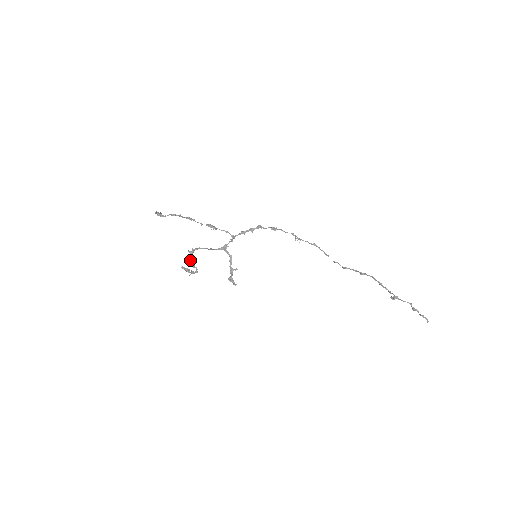
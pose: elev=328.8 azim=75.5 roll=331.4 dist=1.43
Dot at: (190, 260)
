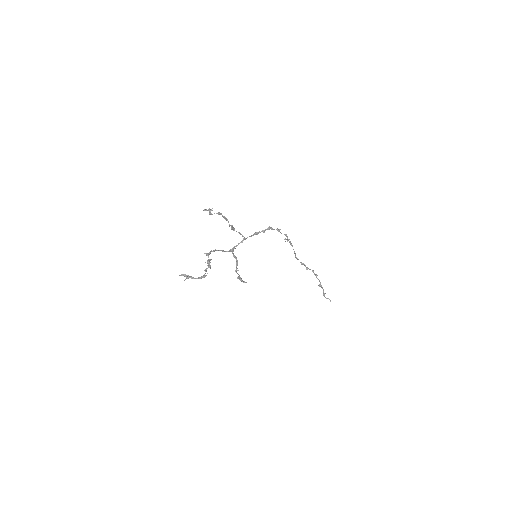
Dot at: (208, 262)
